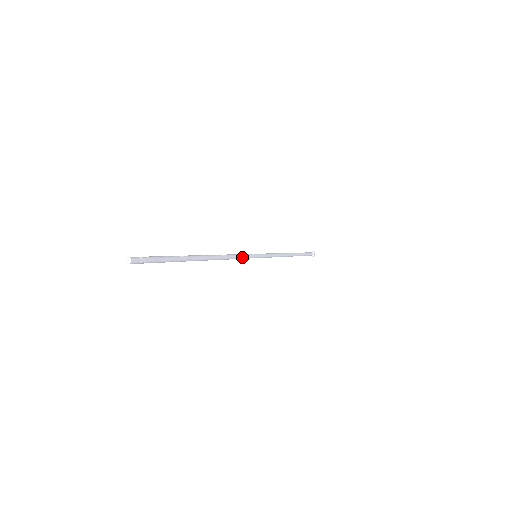
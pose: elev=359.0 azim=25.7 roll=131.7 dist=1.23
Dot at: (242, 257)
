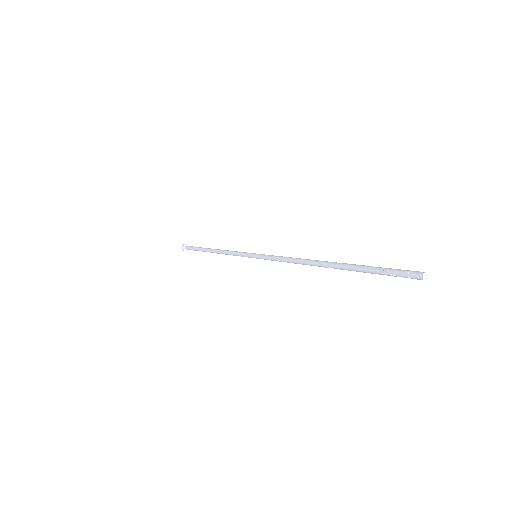
Dot at: (277, 260)
